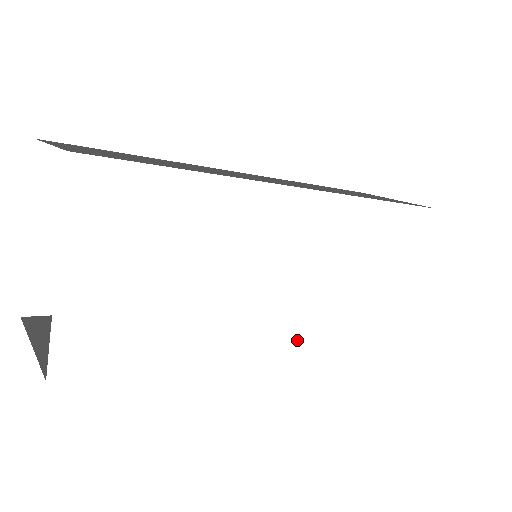
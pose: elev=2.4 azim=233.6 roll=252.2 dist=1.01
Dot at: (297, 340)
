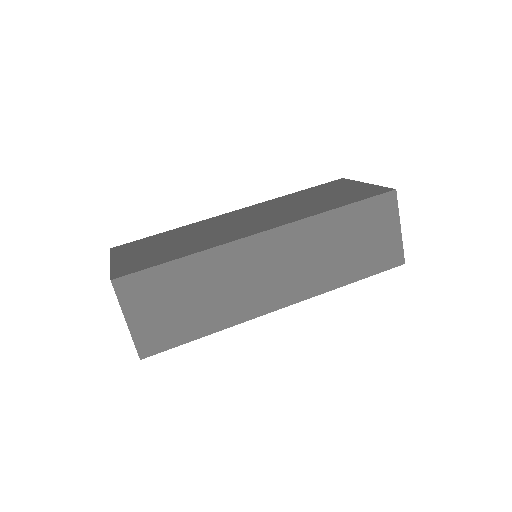
Dot at: occluded
